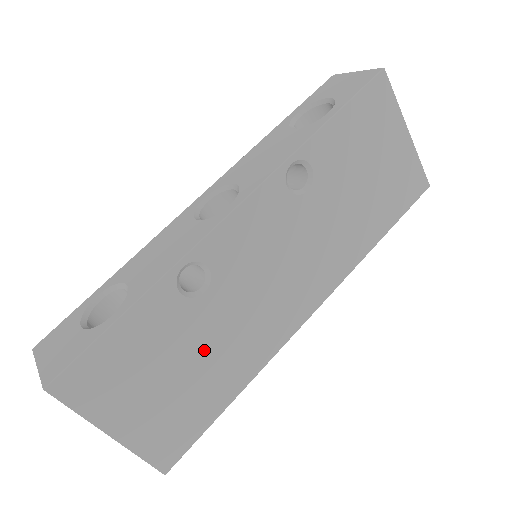
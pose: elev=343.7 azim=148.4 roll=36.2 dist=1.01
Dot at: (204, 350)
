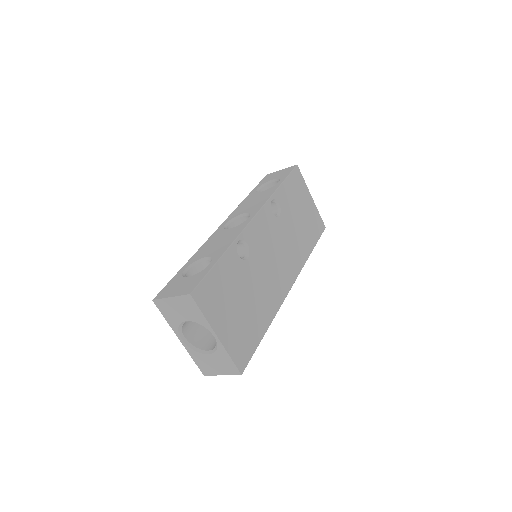
Dot at: (251, 293)
